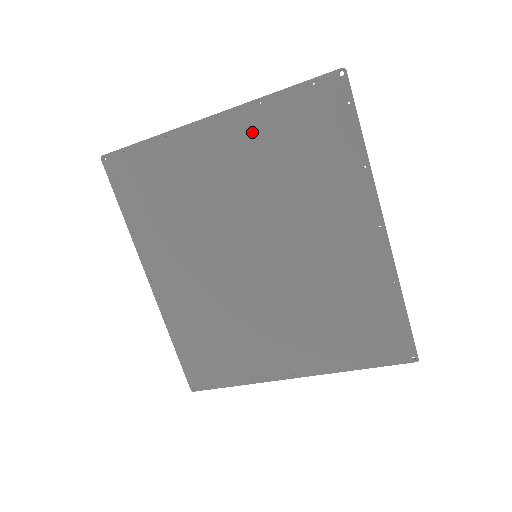
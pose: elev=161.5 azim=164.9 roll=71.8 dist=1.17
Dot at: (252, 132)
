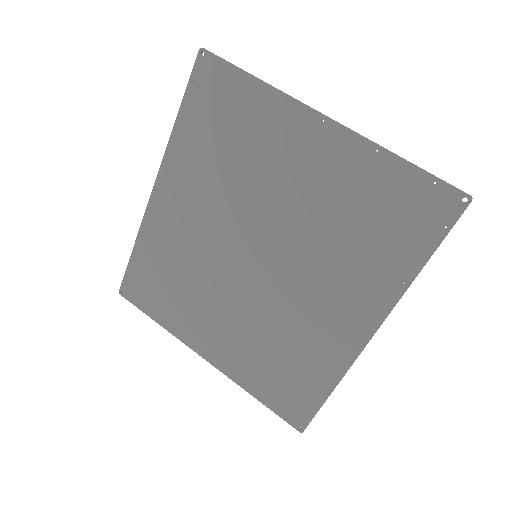
Dot at: (346, 166)
